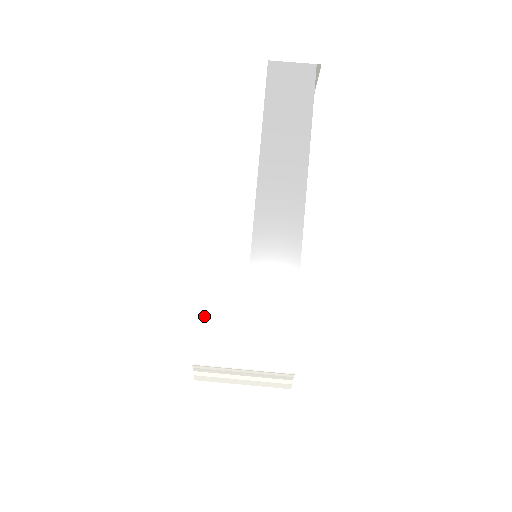
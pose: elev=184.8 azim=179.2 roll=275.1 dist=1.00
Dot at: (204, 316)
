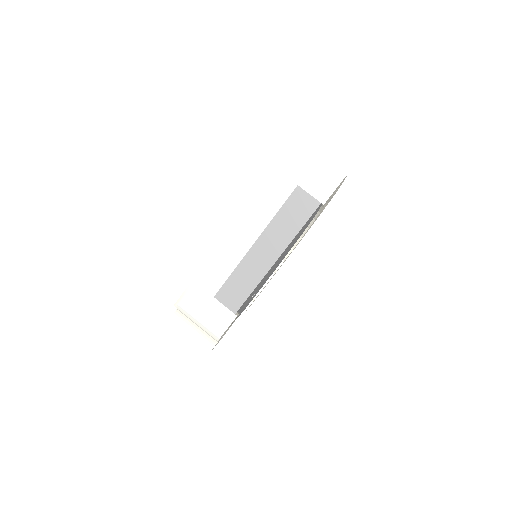
Dot at: (192, 289)
